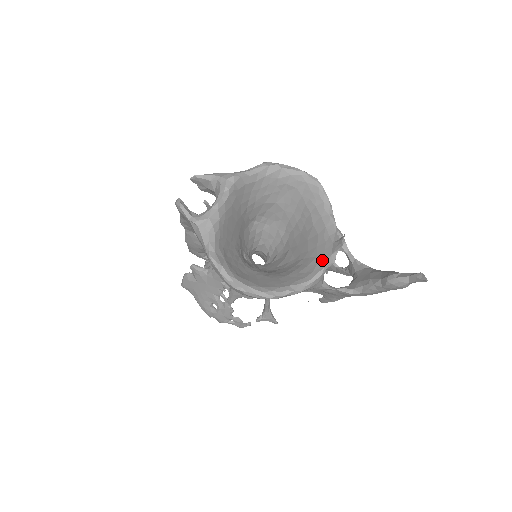
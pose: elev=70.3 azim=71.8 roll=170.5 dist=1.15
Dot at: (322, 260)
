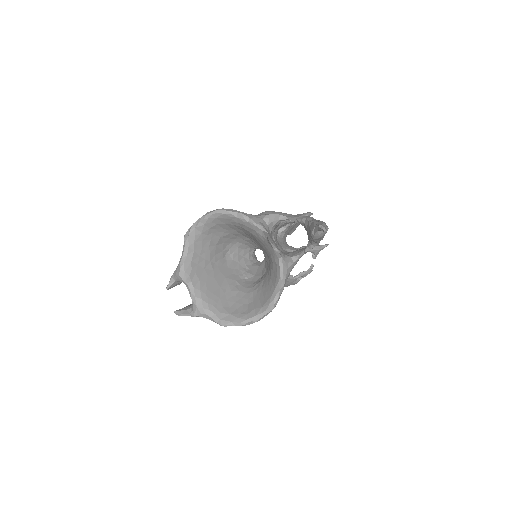
Dot at: (274, 256)
